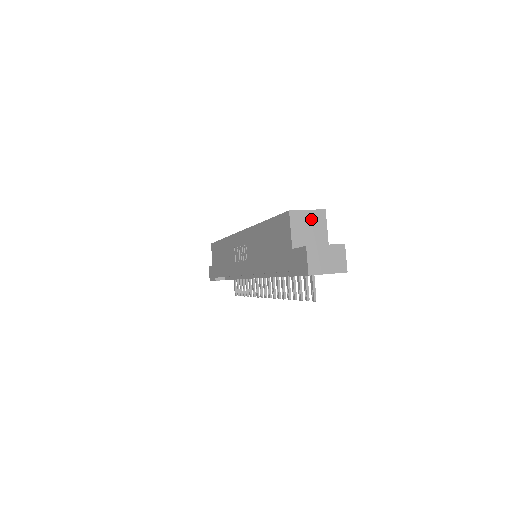
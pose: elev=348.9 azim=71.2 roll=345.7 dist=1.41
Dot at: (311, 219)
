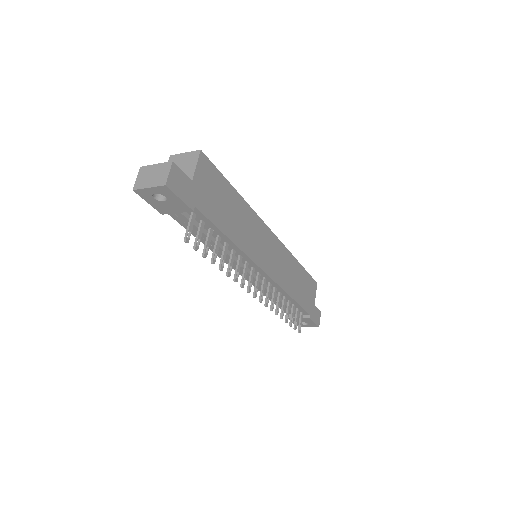
Dot at: (185, 160)
